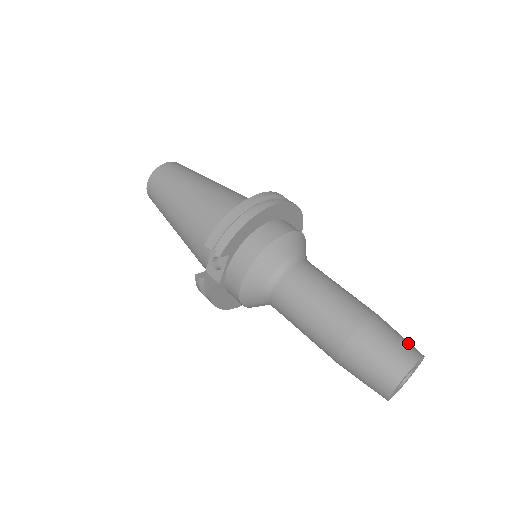
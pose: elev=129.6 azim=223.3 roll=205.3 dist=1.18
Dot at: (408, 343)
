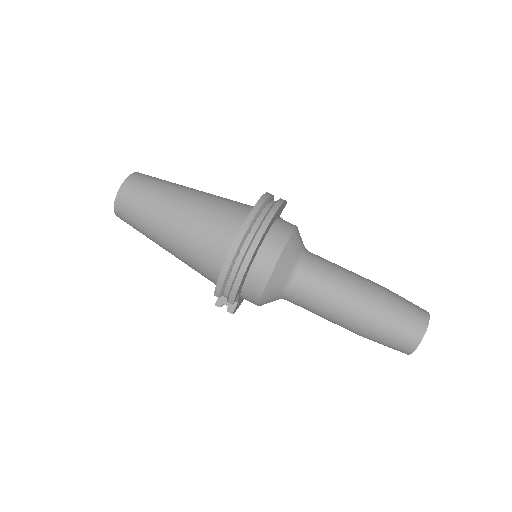
Dot at: (415, 314)
